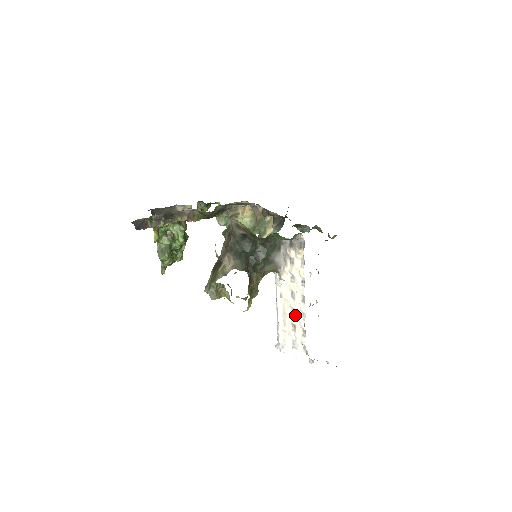
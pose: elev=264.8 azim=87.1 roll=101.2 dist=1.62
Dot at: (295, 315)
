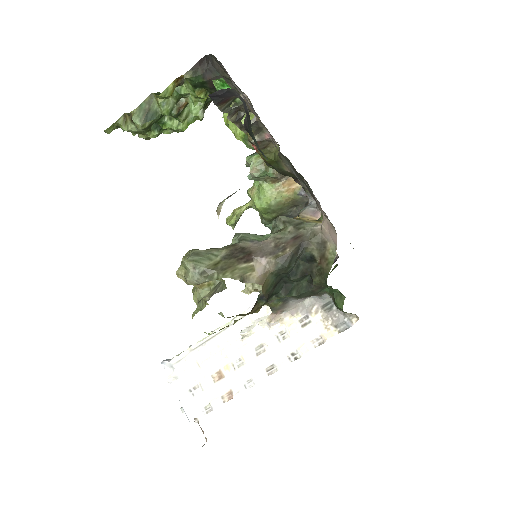
Dot at: (238, 369)
